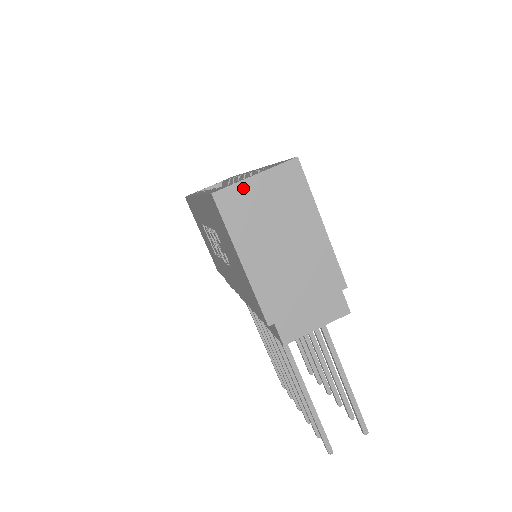
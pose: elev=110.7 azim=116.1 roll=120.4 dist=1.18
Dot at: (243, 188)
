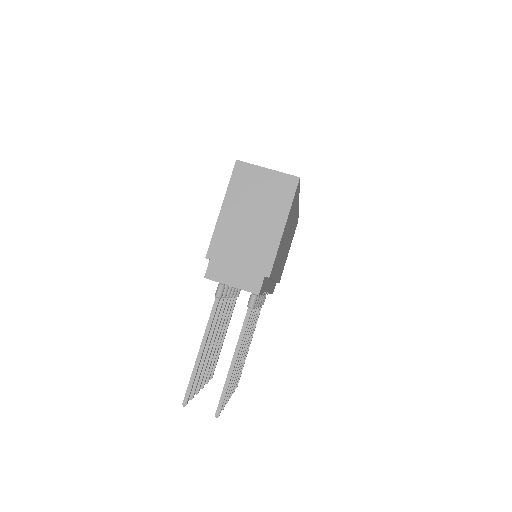
Dot at: (255, 170)
